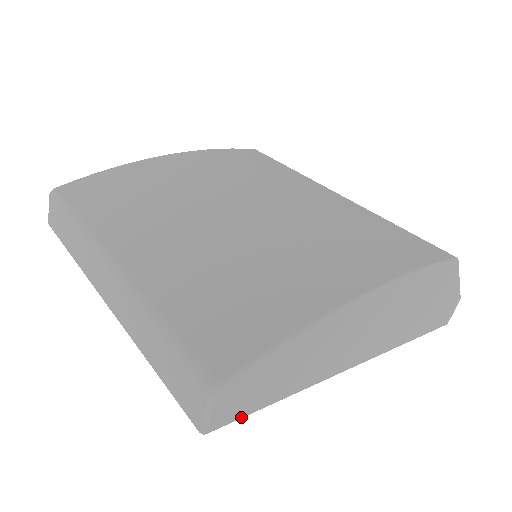
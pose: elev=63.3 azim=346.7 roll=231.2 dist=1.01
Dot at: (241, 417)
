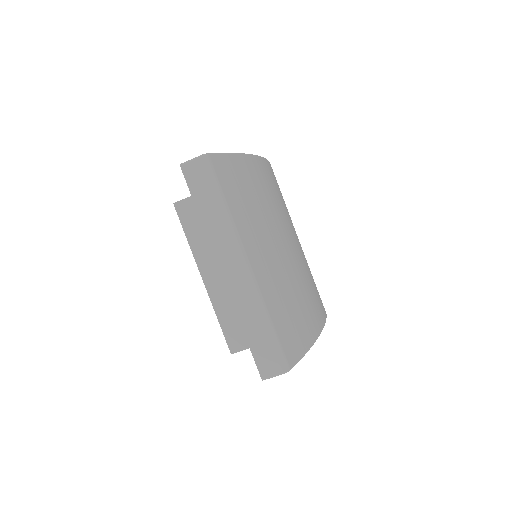
Dot at: occluded
